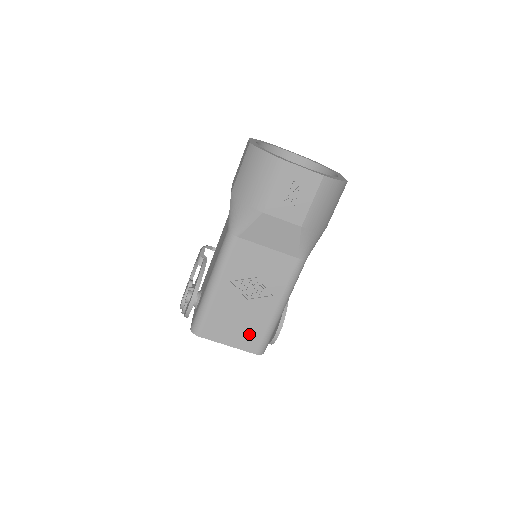
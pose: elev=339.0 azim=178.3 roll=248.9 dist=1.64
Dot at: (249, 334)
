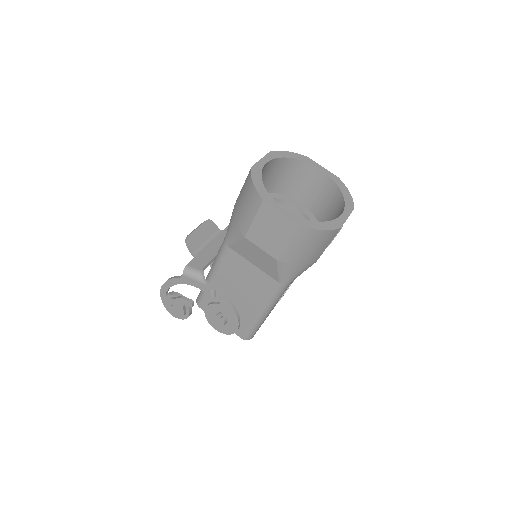
Dot at: occluded
